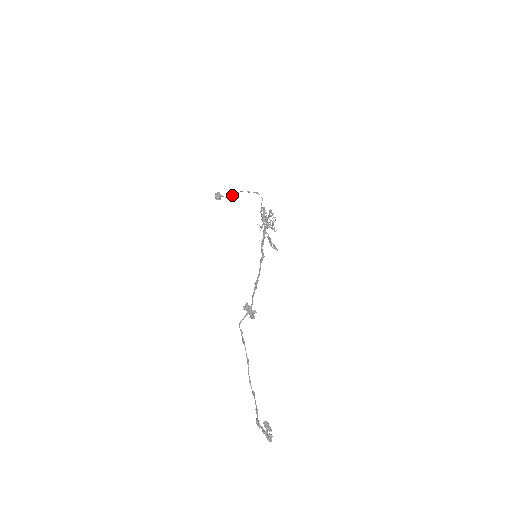
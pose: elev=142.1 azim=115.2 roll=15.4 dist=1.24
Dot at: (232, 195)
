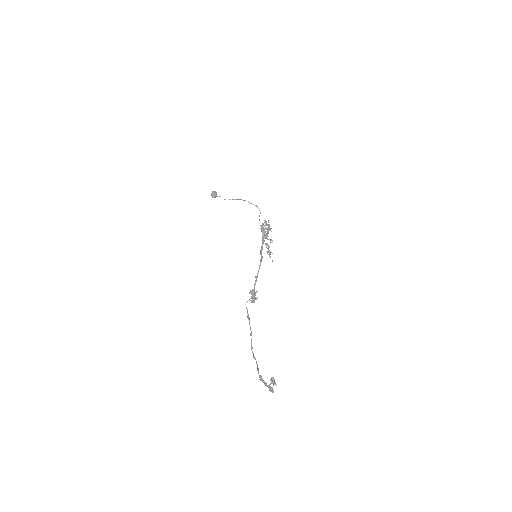
Dot at: (230, 199)
